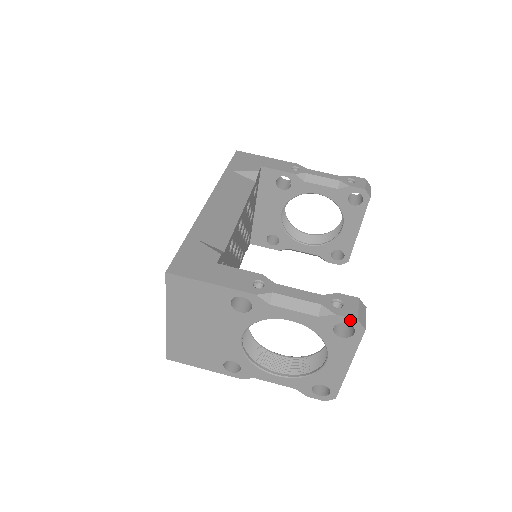
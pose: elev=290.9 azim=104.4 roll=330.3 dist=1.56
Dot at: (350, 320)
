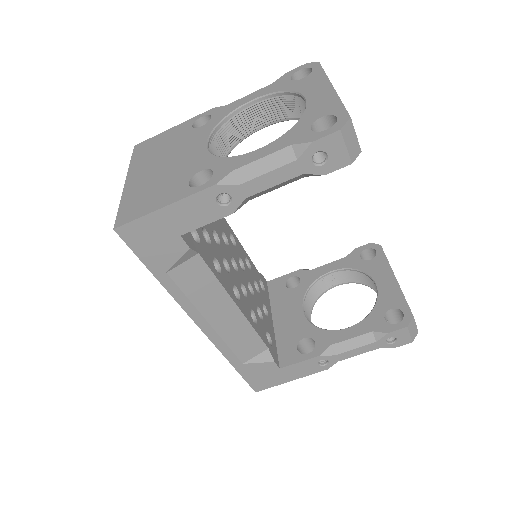
Dot at: (406, 342)
